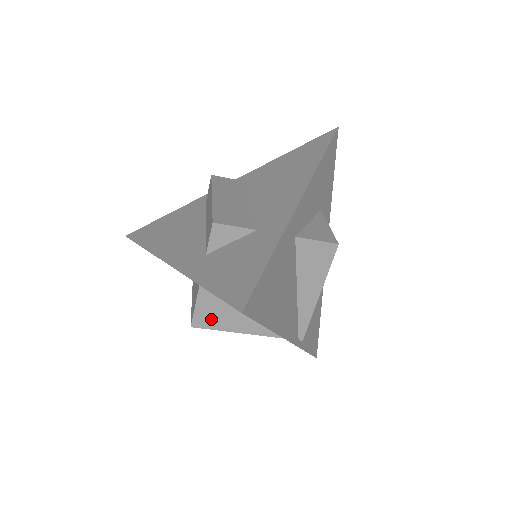
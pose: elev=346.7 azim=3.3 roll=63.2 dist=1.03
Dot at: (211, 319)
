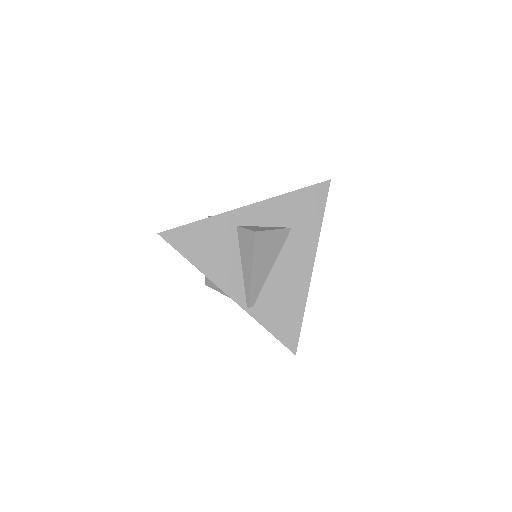
Dot at: occluded
